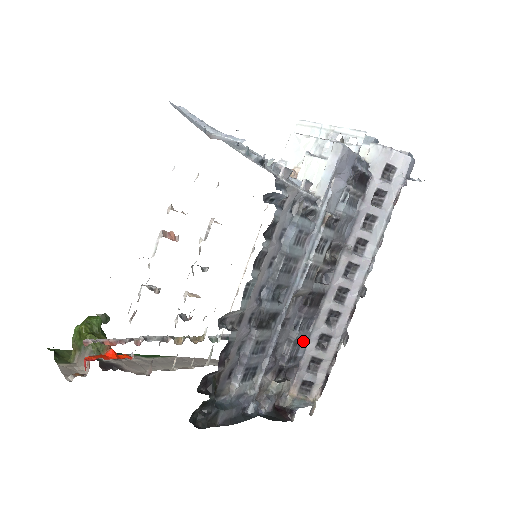
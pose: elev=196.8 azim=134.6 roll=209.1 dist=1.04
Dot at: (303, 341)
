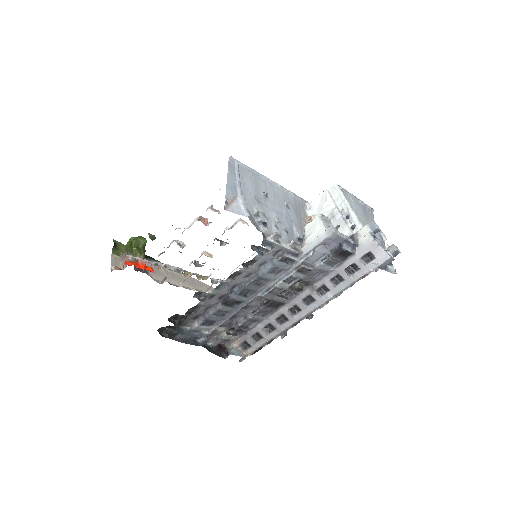
Dot at: (256, 321)
